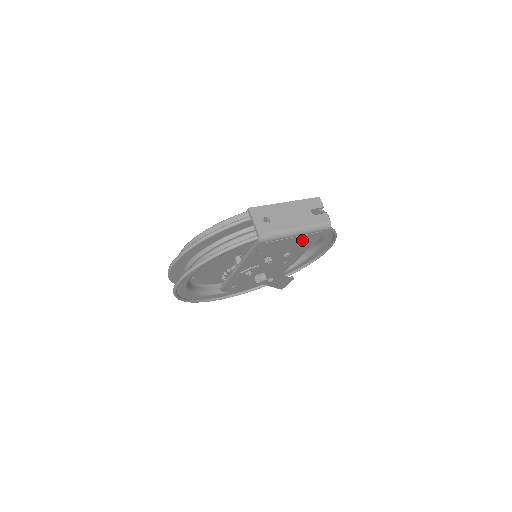
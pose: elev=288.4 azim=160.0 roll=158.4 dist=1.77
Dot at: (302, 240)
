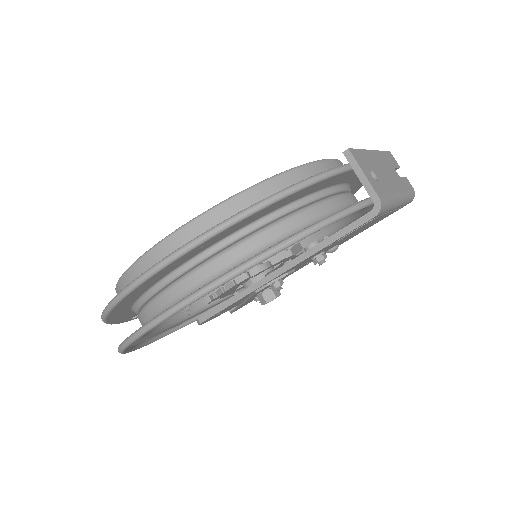
Dot at: (378, 220)
